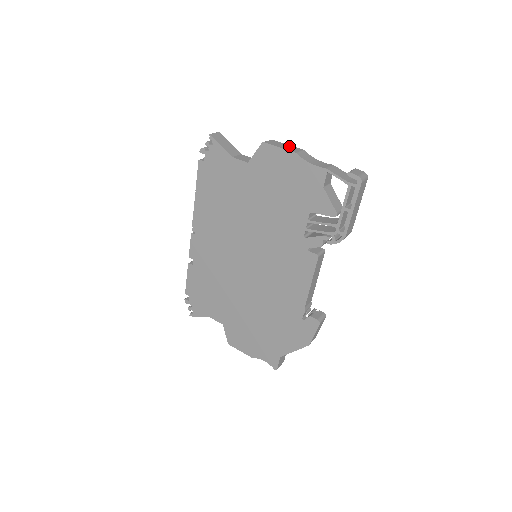
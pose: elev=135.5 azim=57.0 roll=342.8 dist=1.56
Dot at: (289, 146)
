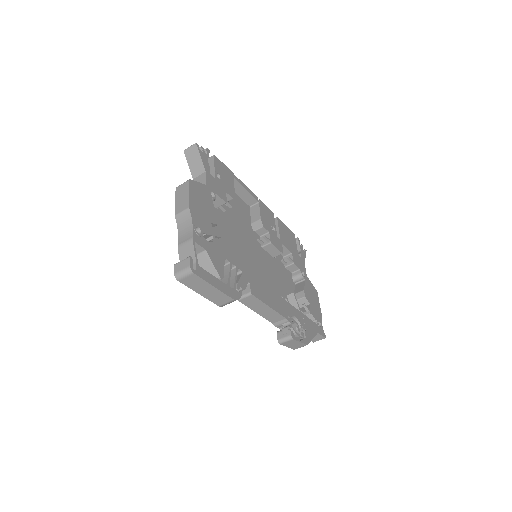
Dot at: (185, 198)
